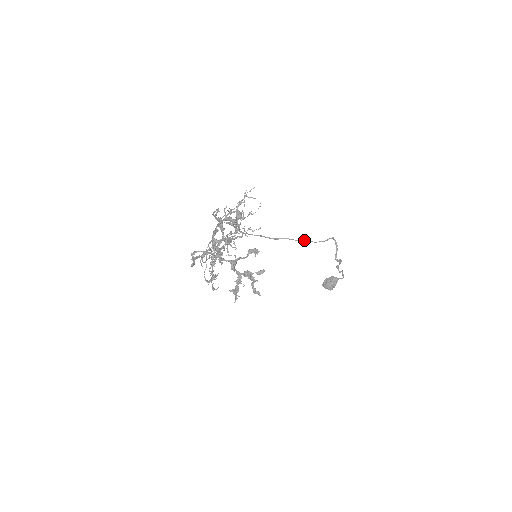
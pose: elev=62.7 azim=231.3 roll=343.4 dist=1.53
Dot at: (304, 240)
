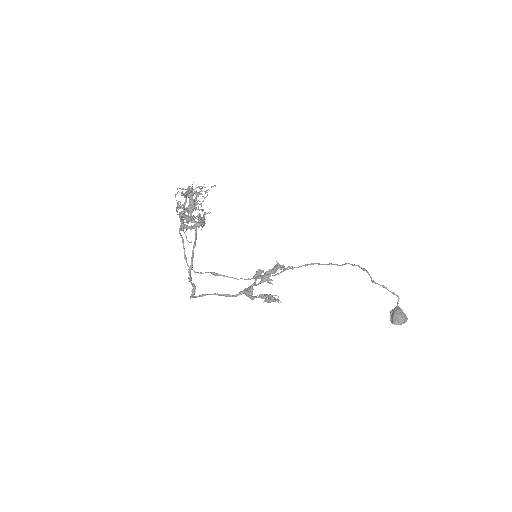
Dot at: (306, 265)
